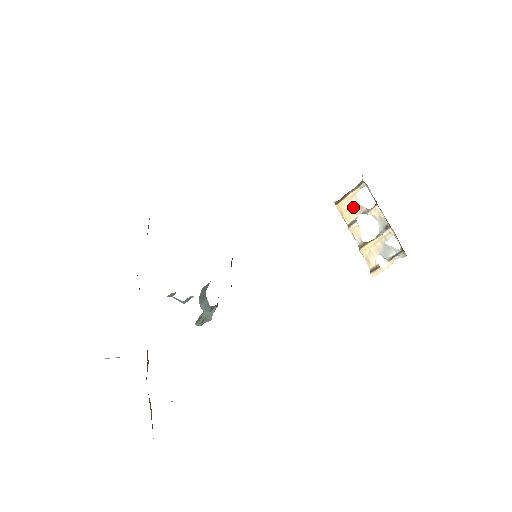
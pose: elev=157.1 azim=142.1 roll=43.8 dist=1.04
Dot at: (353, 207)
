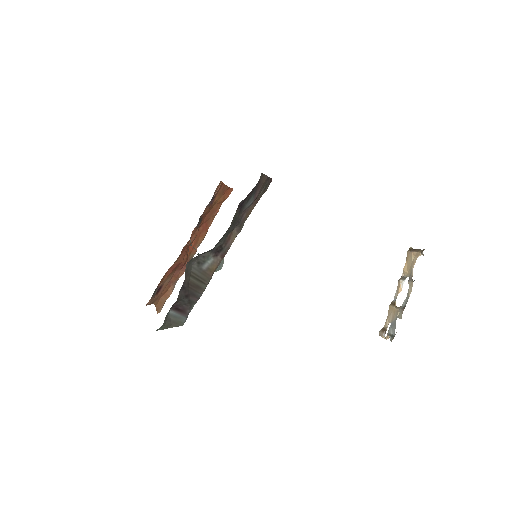
Dot at: (411, 265)
